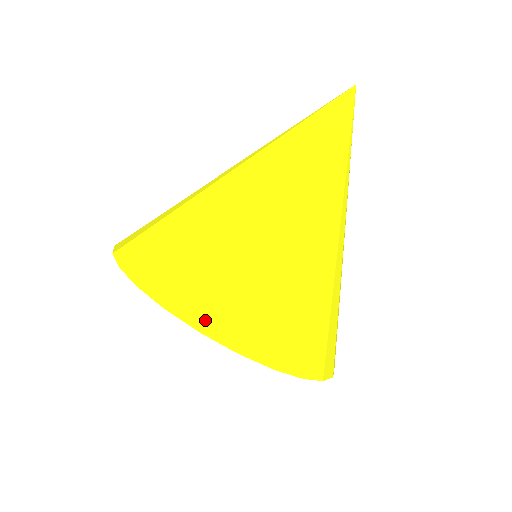
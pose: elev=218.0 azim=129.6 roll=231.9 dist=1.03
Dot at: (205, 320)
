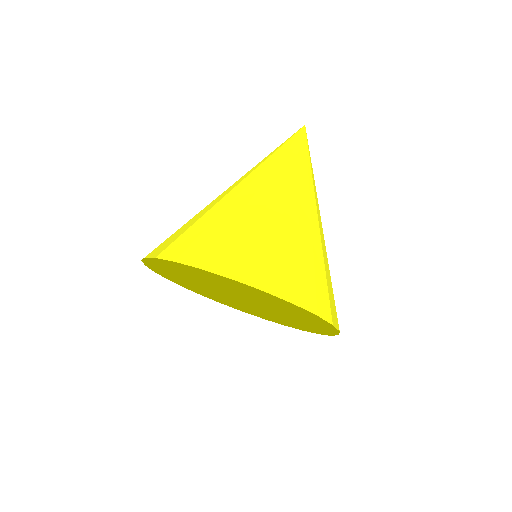
Dot at: (179, 255)
